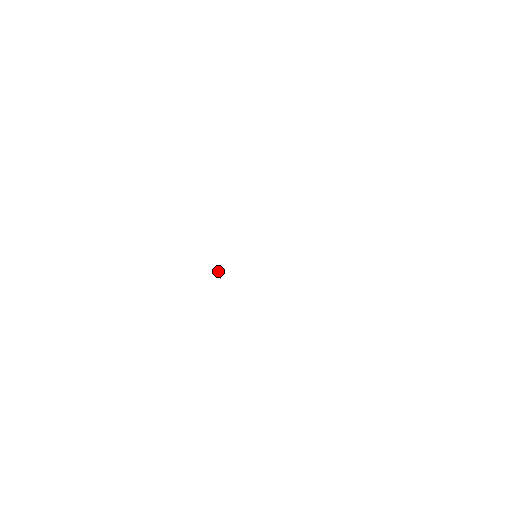
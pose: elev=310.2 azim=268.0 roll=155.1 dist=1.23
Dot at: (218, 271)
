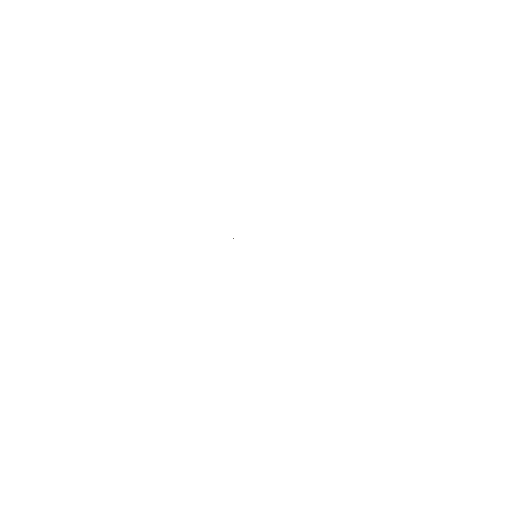
Dot at: occluded
